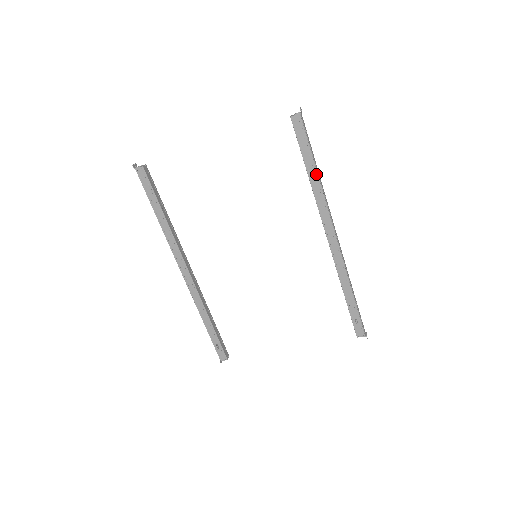
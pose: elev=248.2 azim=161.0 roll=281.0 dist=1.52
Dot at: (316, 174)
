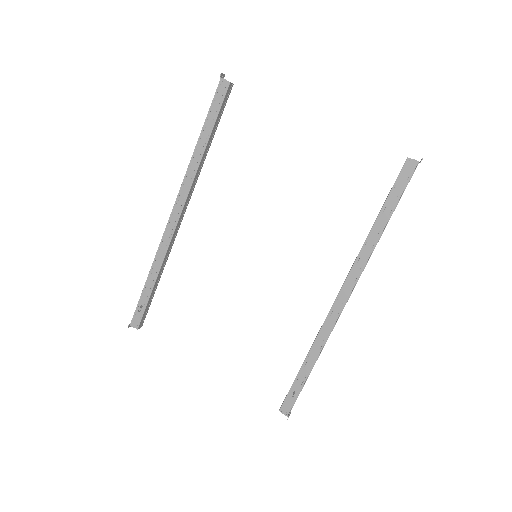
Dot at: (382, 229)
